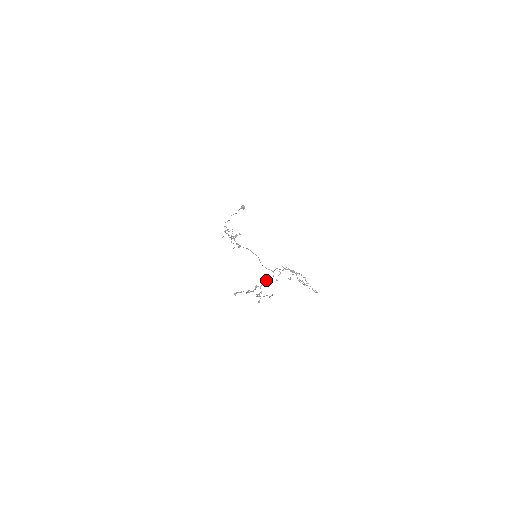
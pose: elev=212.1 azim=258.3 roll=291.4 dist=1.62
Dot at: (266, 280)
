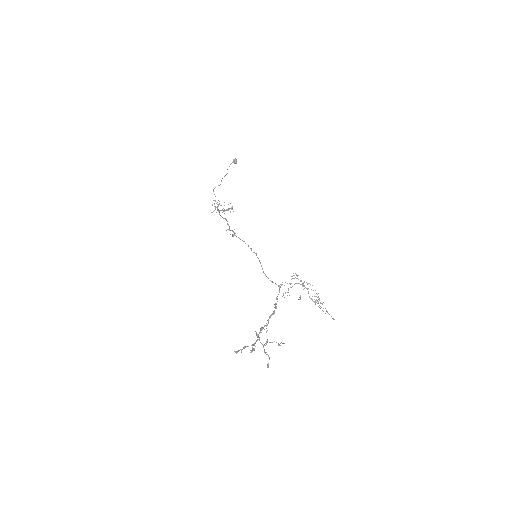
Dot at: (273, 312)
